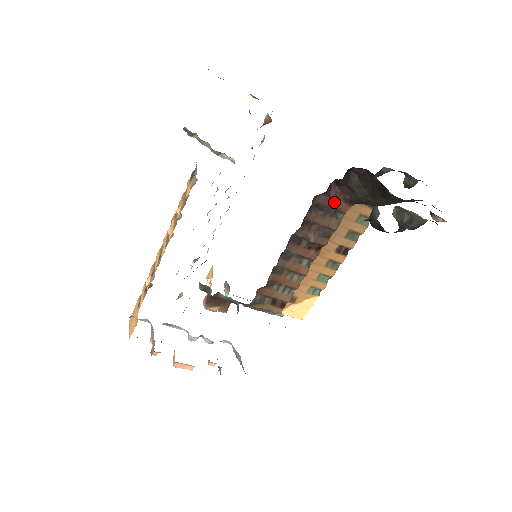
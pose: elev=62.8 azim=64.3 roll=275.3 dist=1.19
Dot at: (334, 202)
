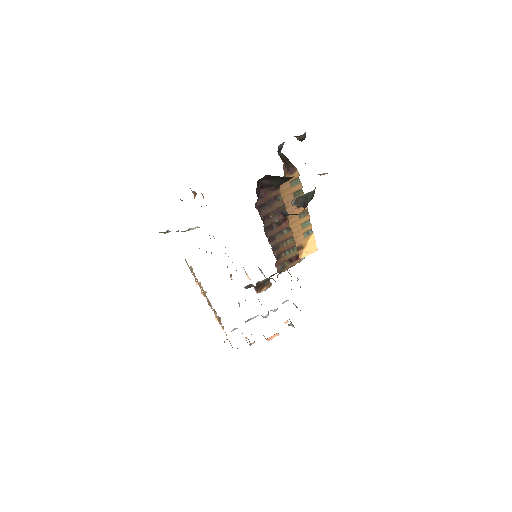
Dot at: (268, 196)
